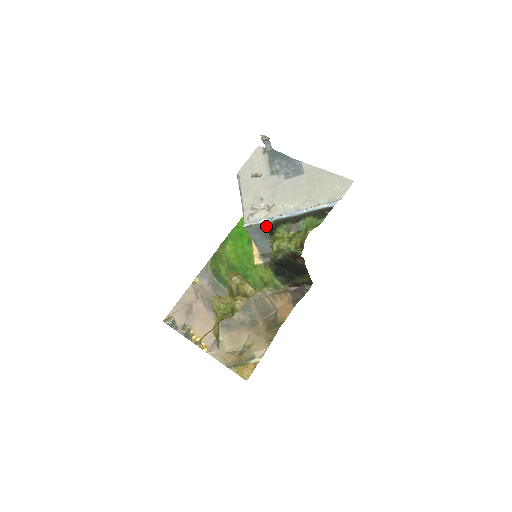
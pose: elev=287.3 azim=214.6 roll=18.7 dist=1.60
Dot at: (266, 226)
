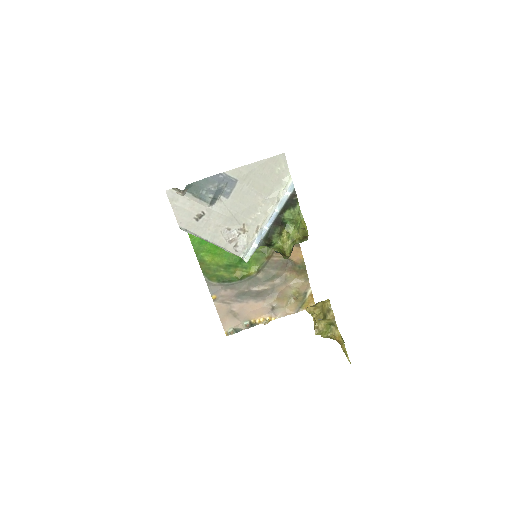
Dot at: occluded
